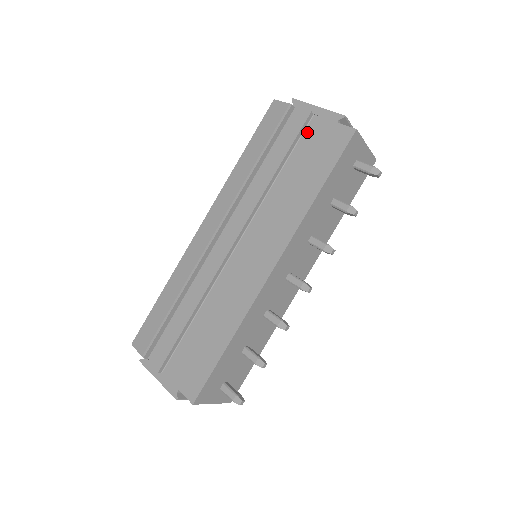
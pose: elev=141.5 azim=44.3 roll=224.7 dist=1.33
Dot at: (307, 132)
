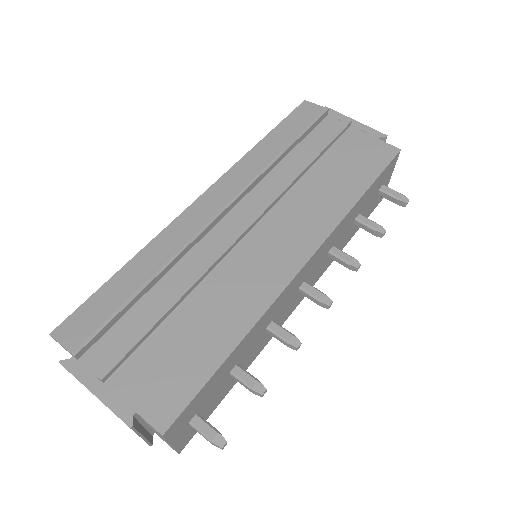
Dot at: (344, 138)
